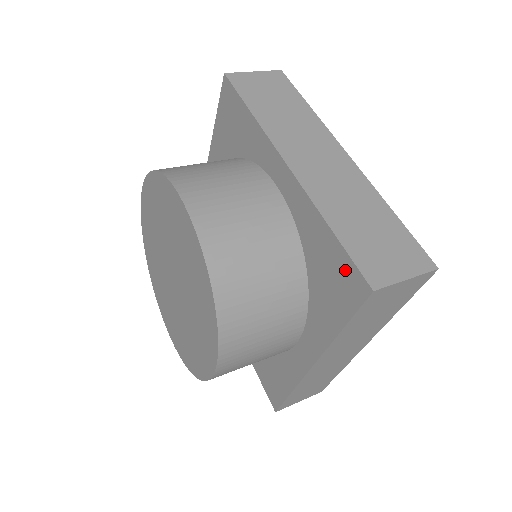
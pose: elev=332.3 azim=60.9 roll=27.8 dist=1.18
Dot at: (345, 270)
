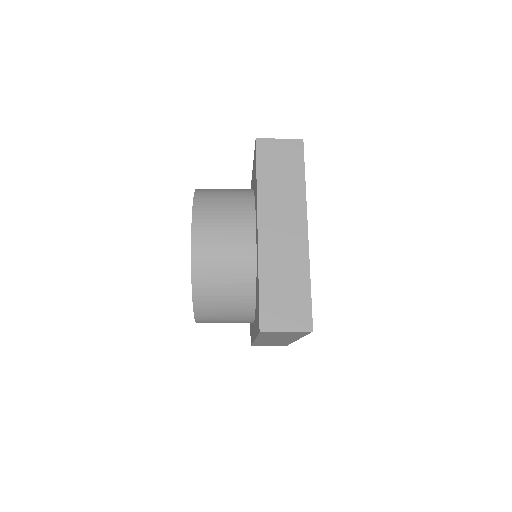
Dot at: occluded
